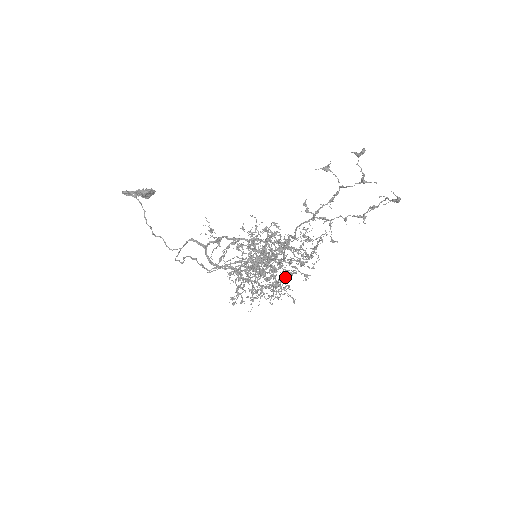
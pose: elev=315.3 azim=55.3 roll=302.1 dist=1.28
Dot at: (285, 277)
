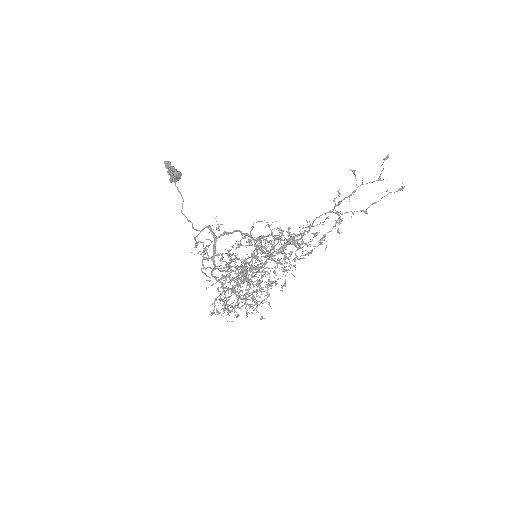
Dot at: occluded
